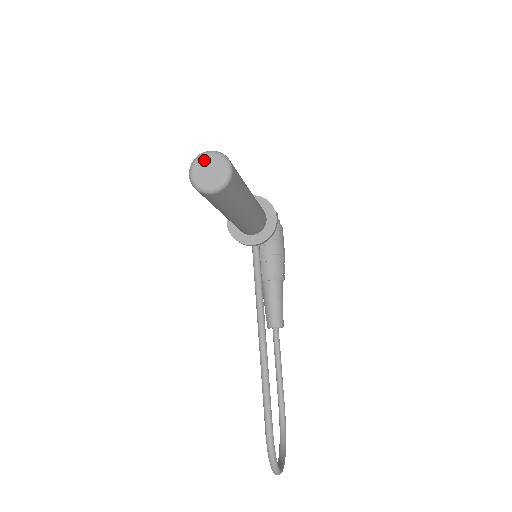
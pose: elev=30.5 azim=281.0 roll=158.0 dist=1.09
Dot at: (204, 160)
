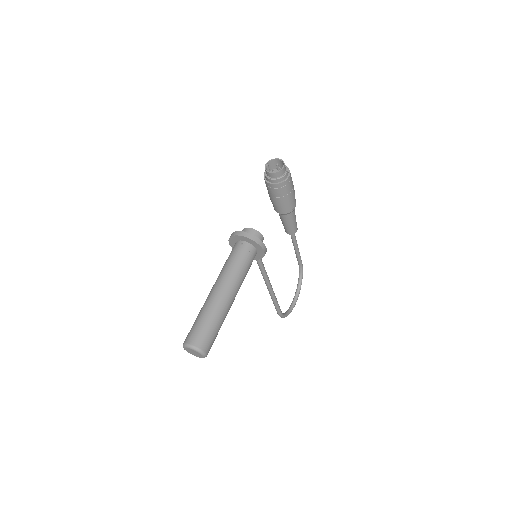
Dot at: (189, 349)
